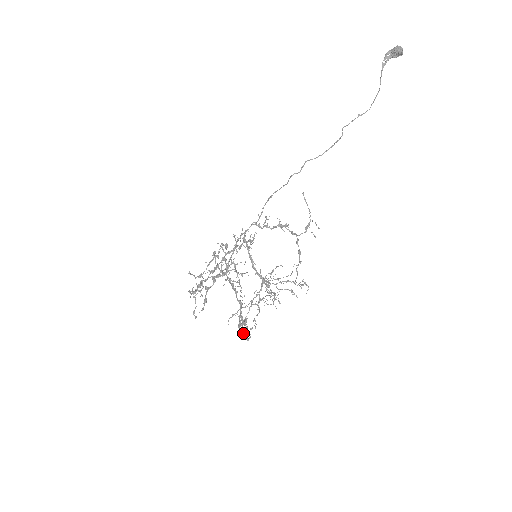
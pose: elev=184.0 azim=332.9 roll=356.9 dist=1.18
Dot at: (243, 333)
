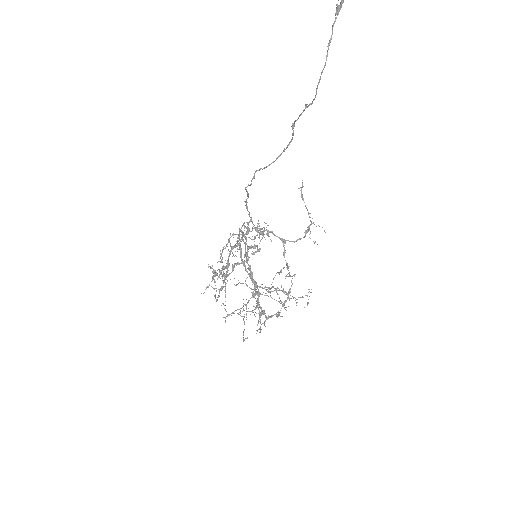
Dot at: (276, 316)
